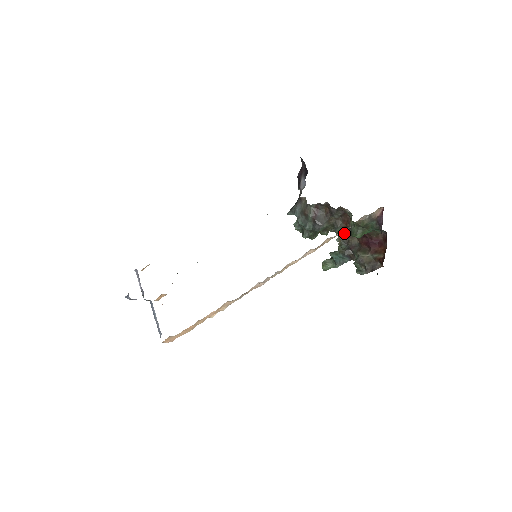
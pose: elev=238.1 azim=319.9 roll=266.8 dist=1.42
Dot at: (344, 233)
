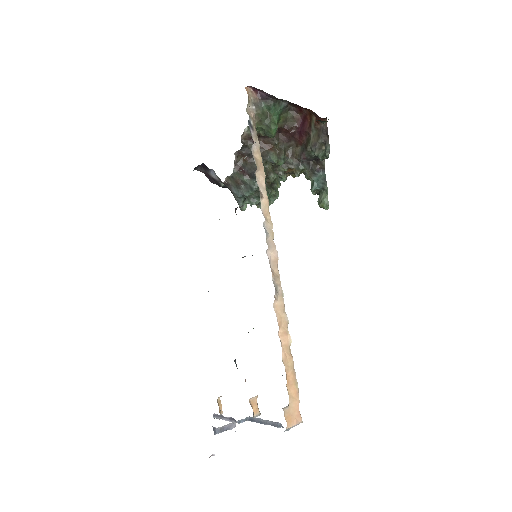
Dot at: (282, 157)
